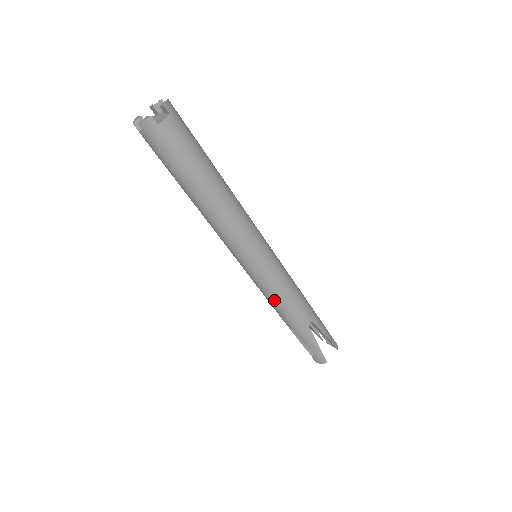
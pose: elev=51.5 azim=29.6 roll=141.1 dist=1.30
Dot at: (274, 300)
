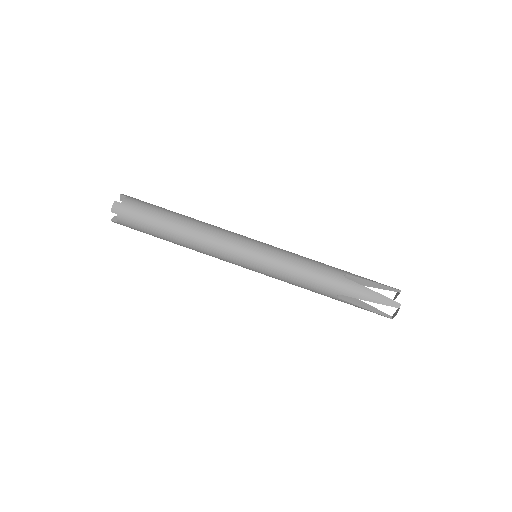
Dot at: (296, 274)
